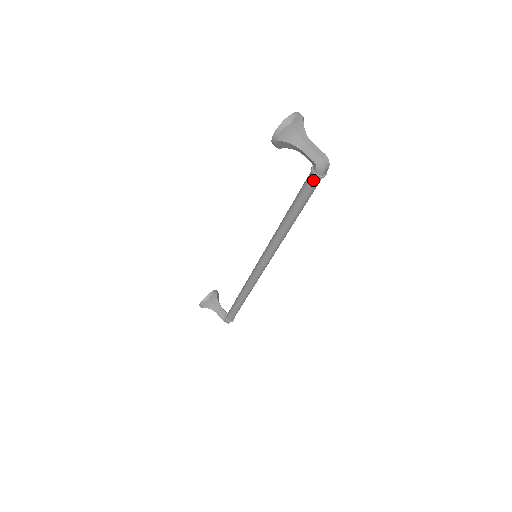
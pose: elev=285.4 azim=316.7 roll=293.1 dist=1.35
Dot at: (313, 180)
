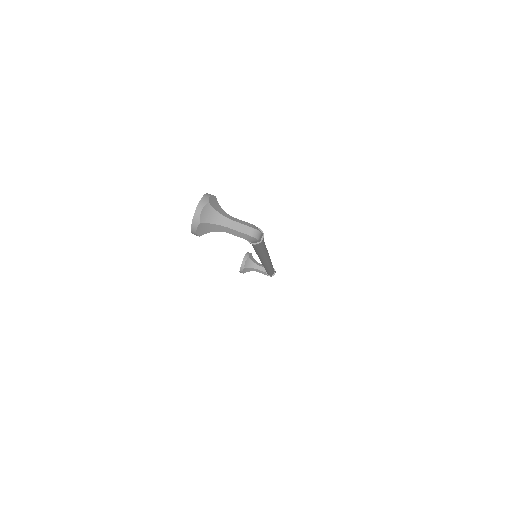
Dot at: occluded
